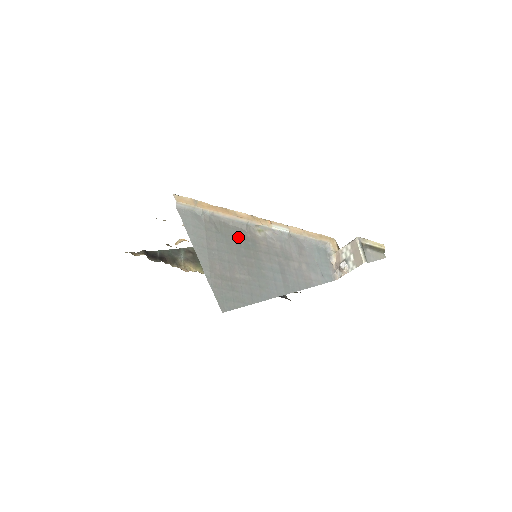
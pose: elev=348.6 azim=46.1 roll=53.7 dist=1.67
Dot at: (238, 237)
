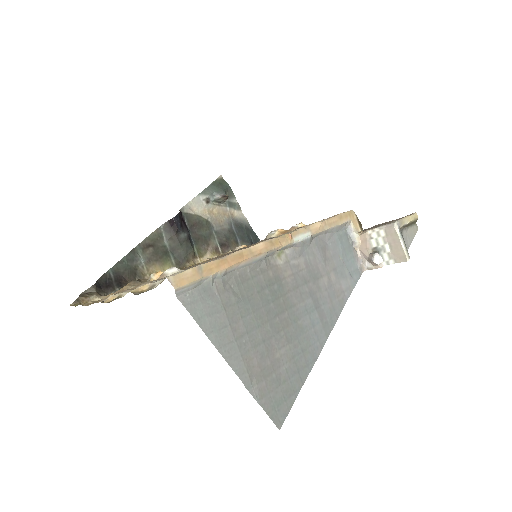
Dot at: (261, 288)
